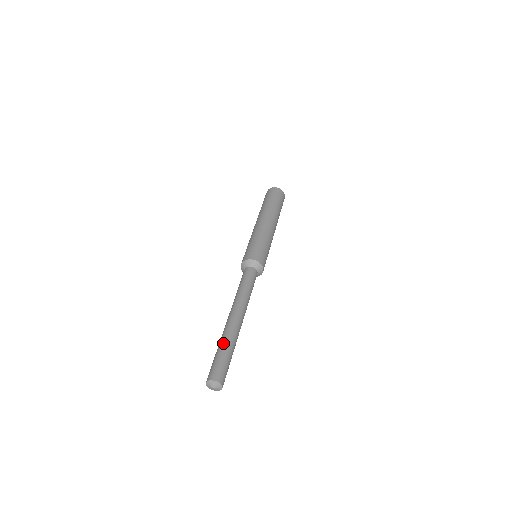
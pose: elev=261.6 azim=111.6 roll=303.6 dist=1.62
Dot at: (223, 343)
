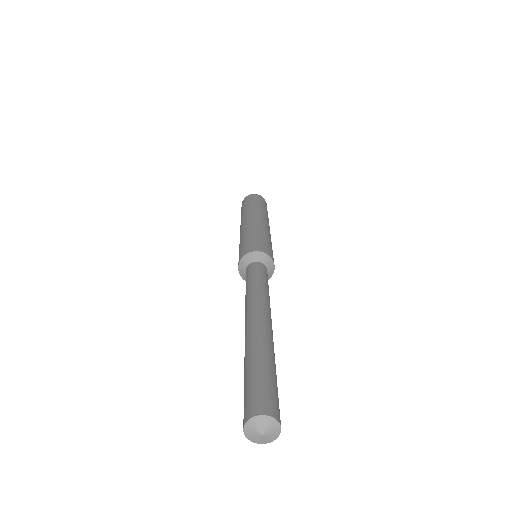
Dot at: (246, 359)
